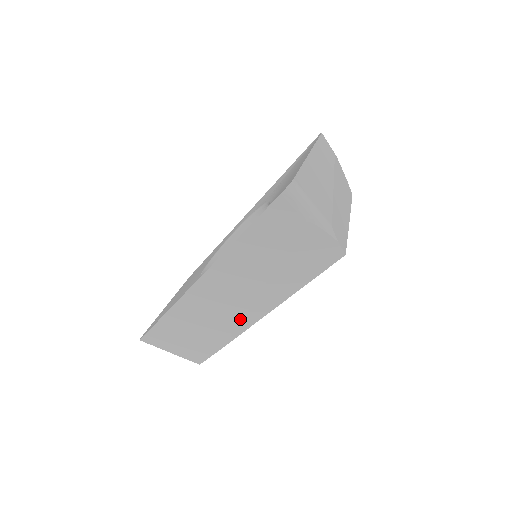
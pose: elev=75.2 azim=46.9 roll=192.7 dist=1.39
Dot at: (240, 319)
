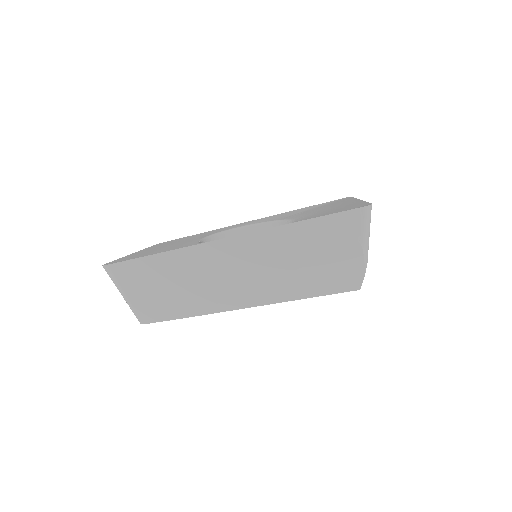
Dot at: (227, 298)
